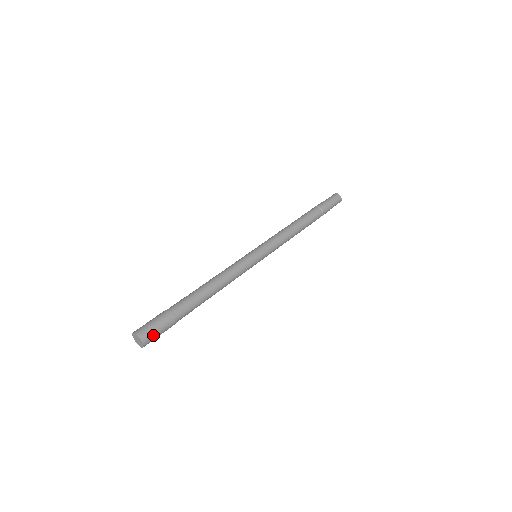
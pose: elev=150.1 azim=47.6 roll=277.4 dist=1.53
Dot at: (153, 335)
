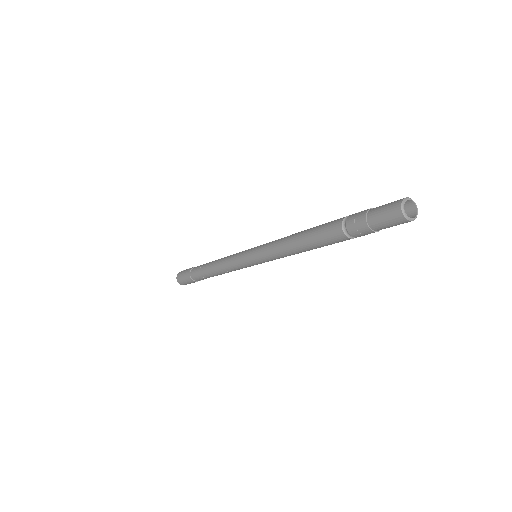
Dot at: occluded
